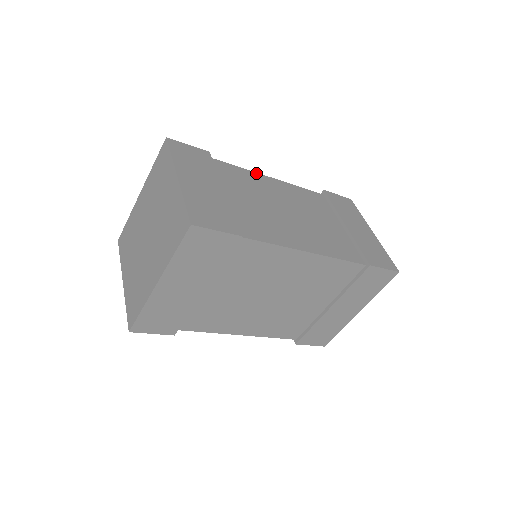
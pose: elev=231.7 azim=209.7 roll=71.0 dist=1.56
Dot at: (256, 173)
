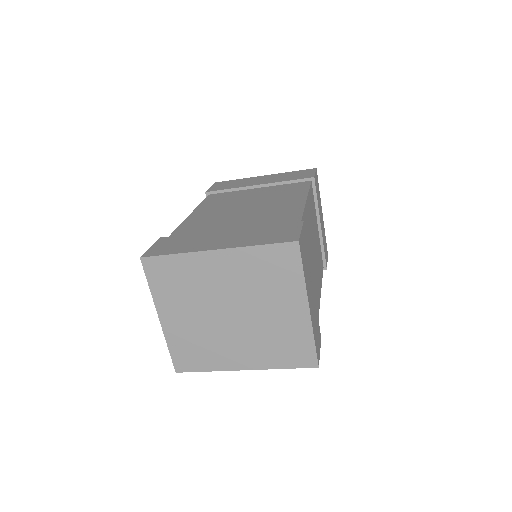
Dot at: (305, 207)
